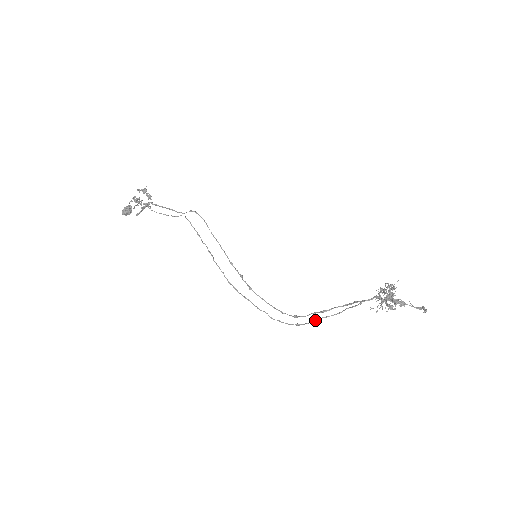
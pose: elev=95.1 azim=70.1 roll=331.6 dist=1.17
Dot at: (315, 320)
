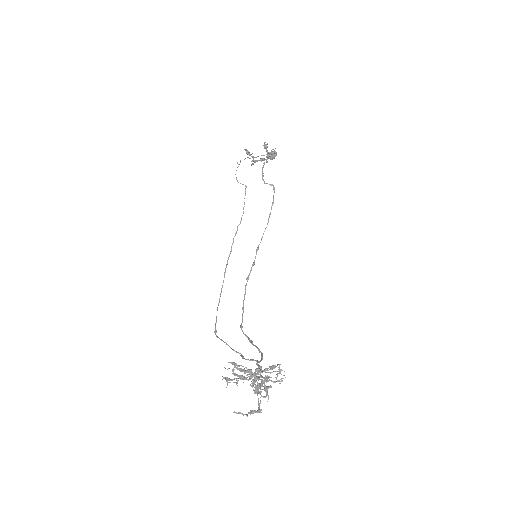
Dot at: (220, 339)
